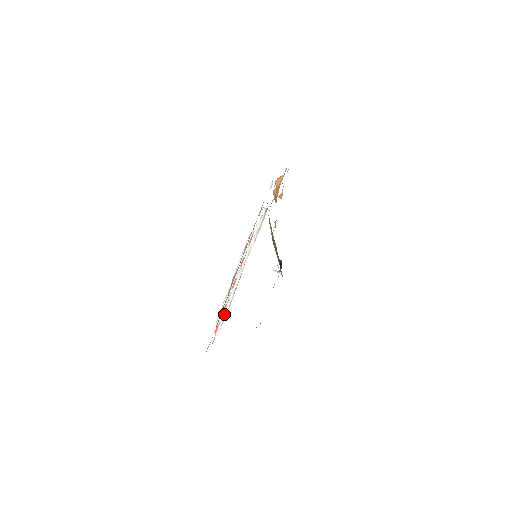
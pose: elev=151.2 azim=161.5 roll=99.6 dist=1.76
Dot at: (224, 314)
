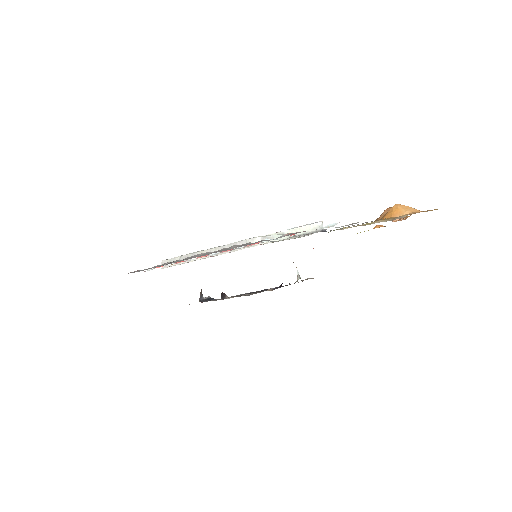
Dot at: occluded
